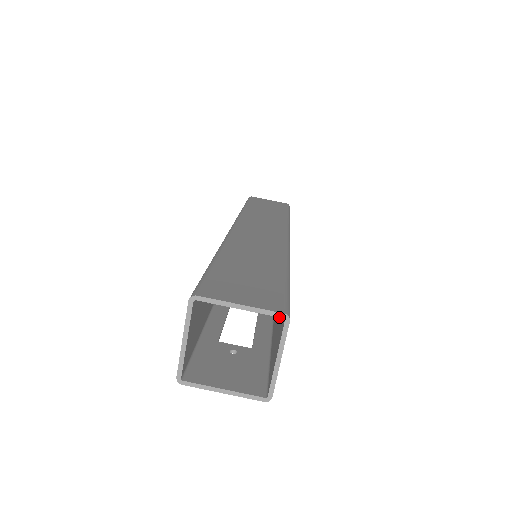
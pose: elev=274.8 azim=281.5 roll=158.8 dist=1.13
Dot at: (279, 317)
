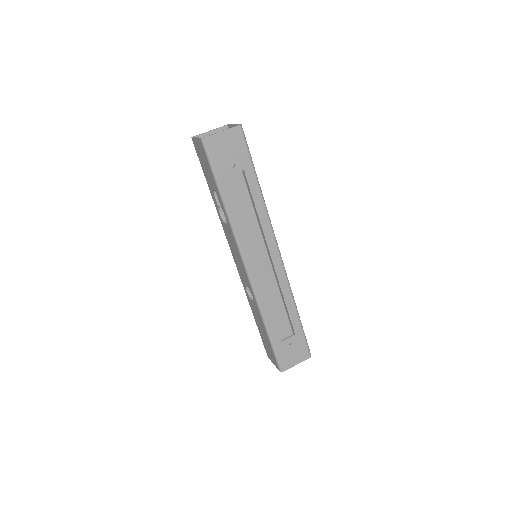
Dot at: occluded
